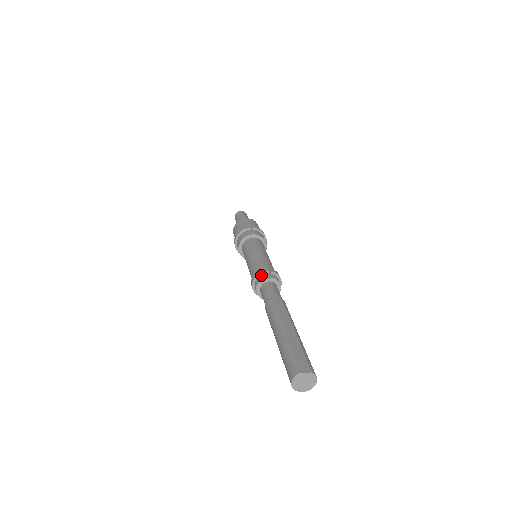
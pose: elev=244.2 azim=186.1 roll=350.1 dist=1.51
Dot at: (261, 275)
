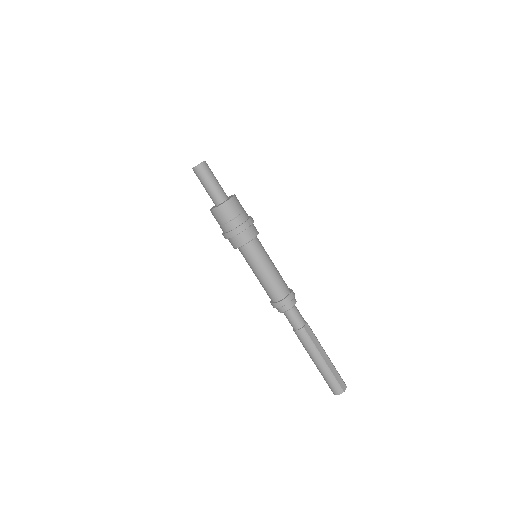
Dot at: (288, 303)
